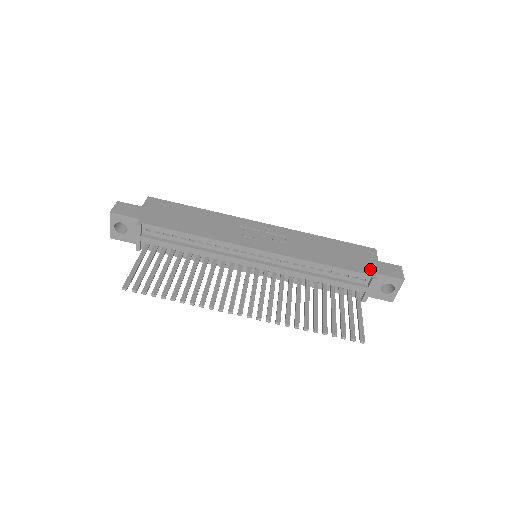
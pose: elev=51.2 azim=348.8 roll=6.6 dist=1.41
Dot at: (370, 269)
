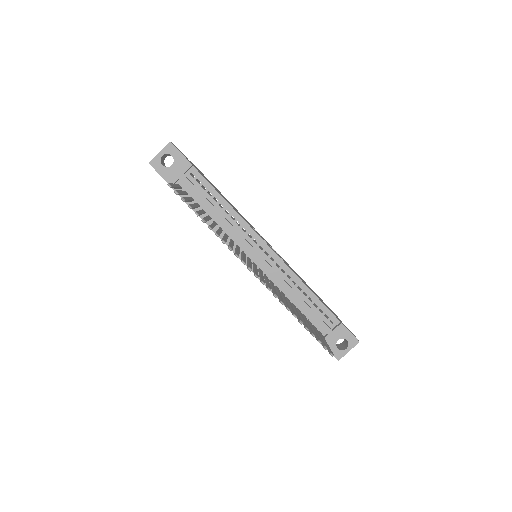
Dot at: occluded
